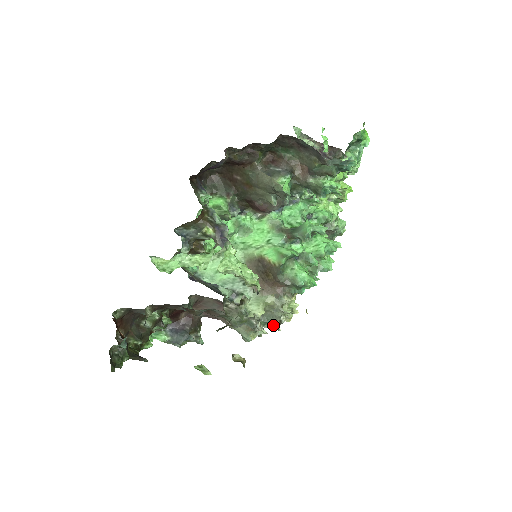
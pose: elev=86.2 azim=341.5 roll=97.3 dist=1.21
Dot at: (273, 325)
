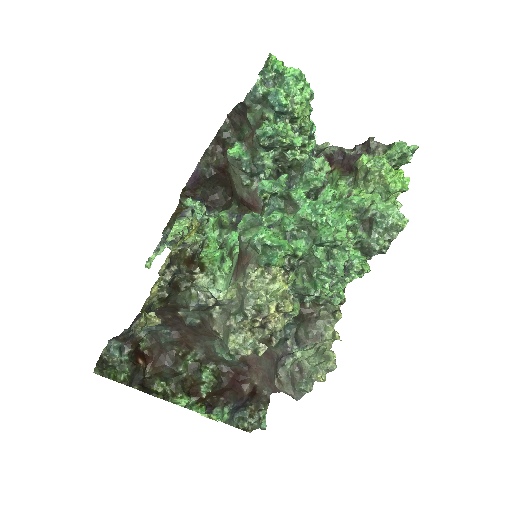
Dot at: (245, 314)
